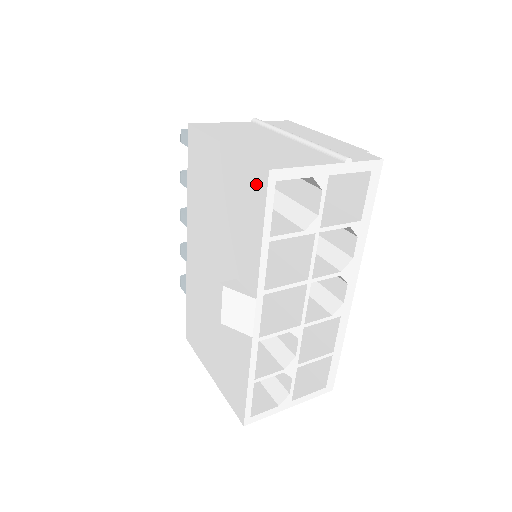
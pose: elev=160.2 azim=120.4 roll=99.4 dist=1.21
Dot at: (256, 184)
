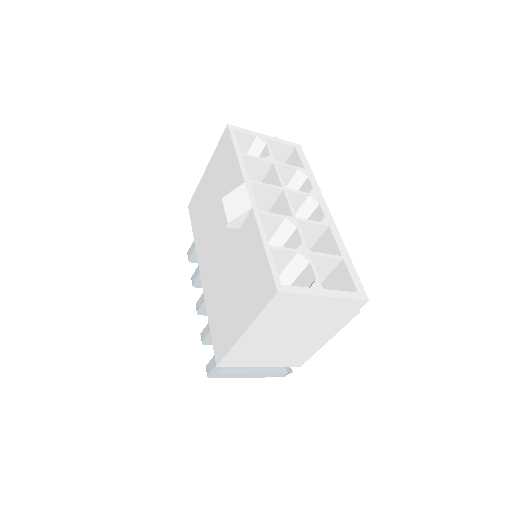
Dot at: (225, 141)
